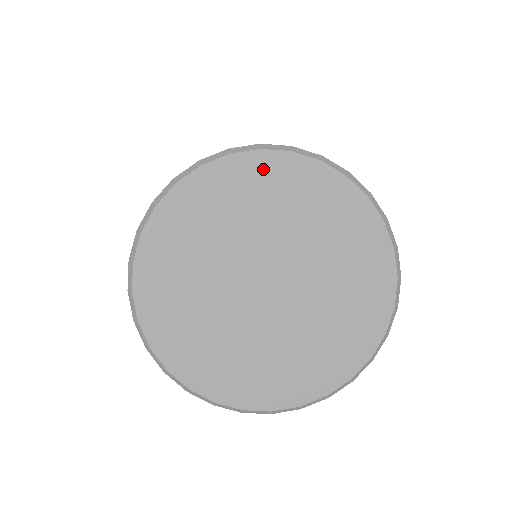
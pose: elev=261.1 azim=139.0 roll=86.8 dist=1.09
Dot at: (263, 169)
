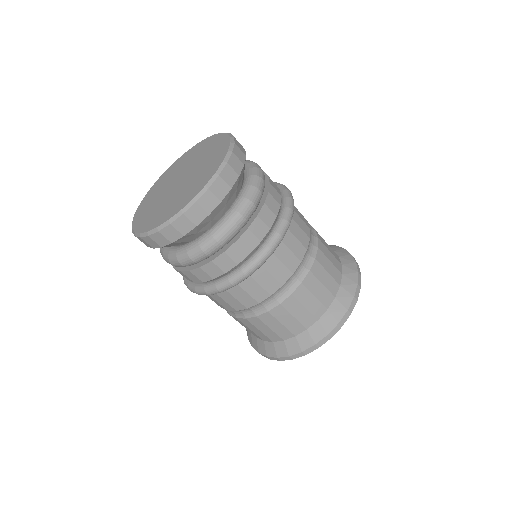
Dot at: (216, 139)
